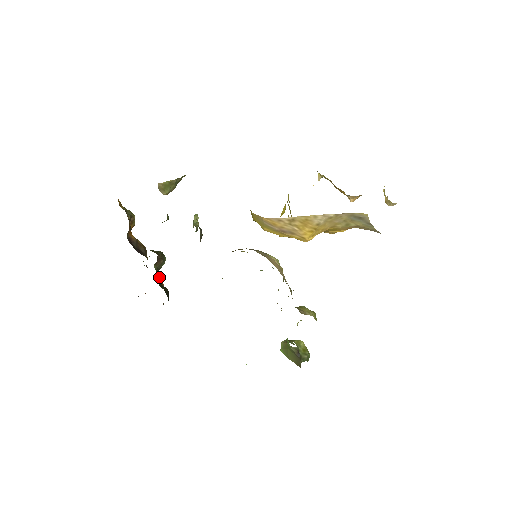
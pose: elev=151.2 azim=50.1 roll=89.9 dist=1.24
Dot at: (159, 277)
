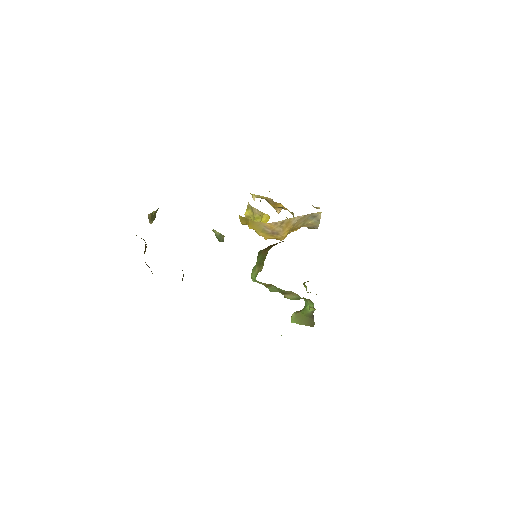
Dot at: occluded
